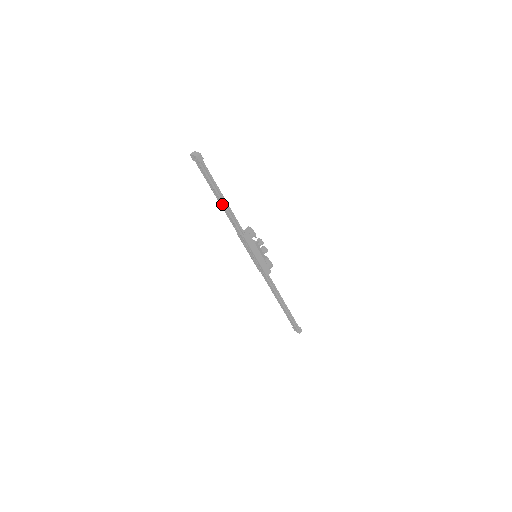
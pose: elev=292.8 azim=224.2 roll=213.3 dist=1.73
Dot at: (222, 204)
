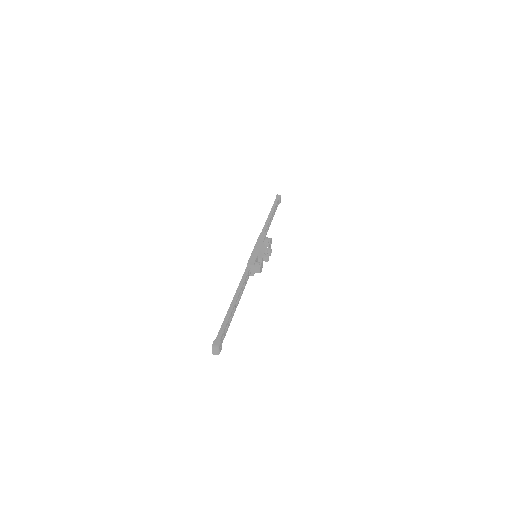
Dot at: (268, 218)
